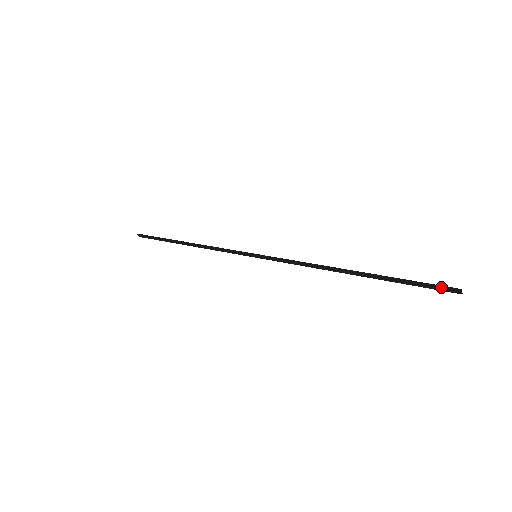
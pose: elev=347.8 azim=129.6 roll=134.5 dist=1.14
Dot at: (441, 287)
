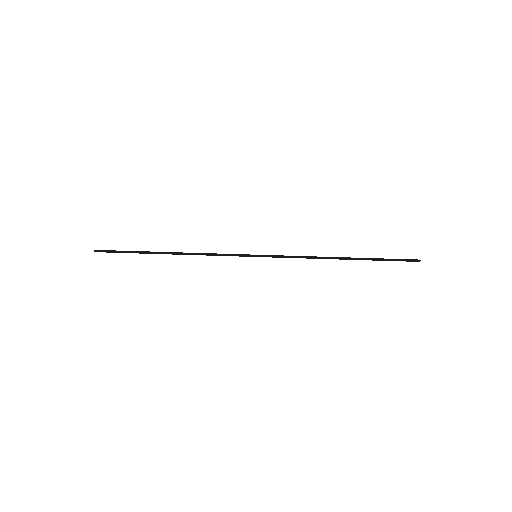
Dot at: (409, 260)
